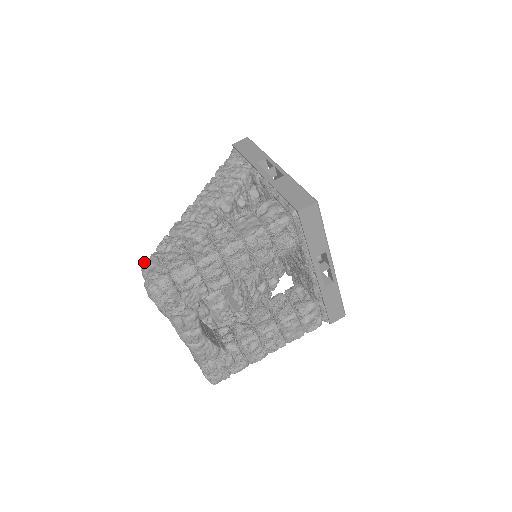
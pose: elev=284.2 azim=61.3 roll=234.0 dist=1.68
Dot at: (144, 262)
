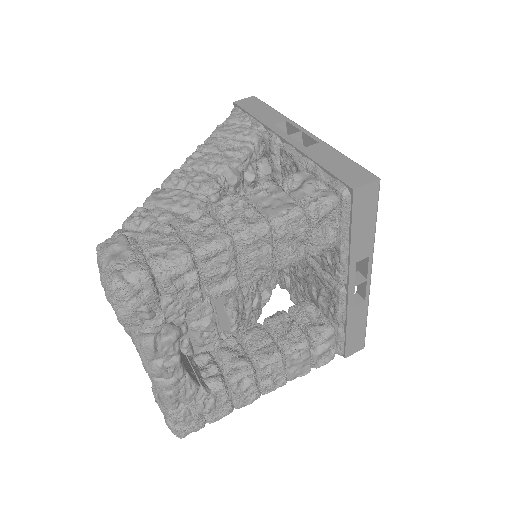
Dot at: (102, 242)
